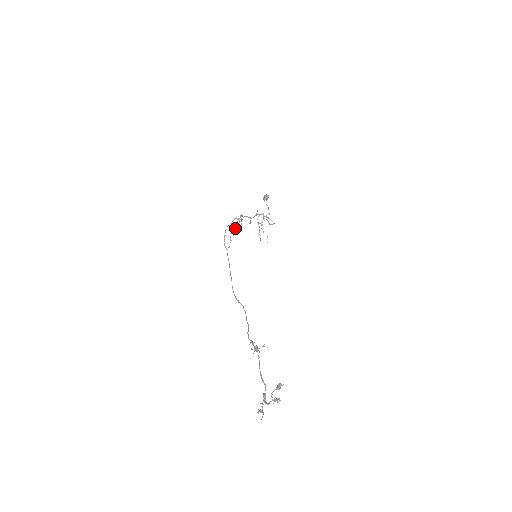
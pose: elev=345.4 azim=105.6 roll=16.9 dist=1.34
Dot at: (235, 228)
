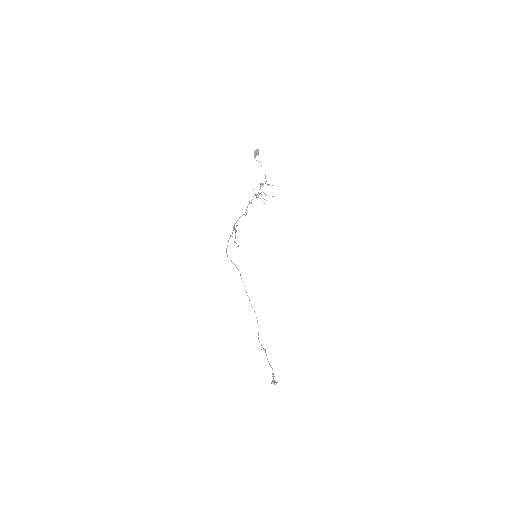
Dot at: (235, 232)
